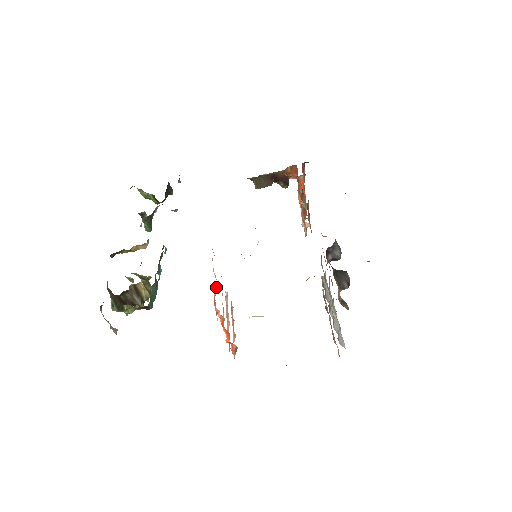
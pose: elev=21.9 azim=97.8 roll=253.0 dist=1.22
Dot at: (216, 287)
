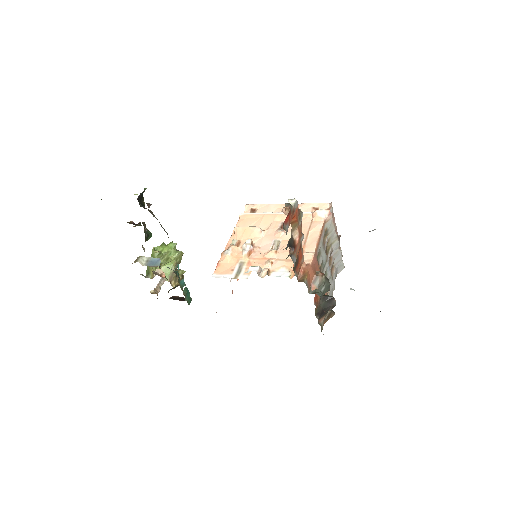
Dot at: occluded
